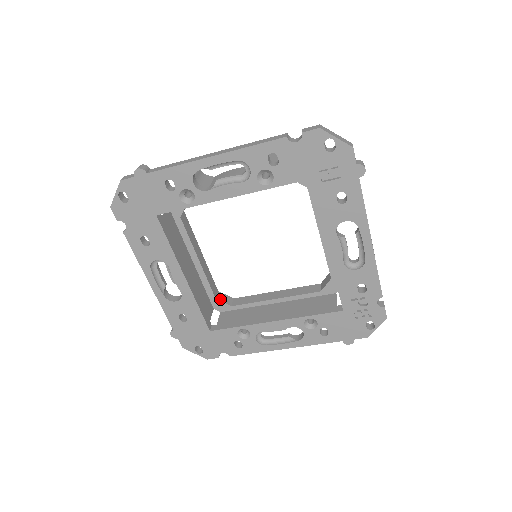
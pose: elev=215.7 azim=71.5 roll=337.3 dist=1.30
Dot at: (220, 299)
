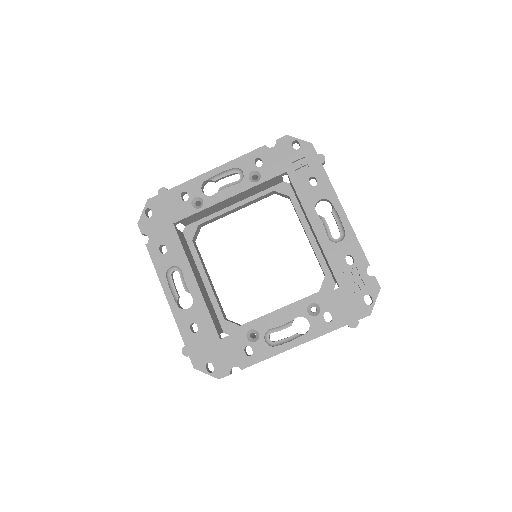
Dot at: (229, 321)
